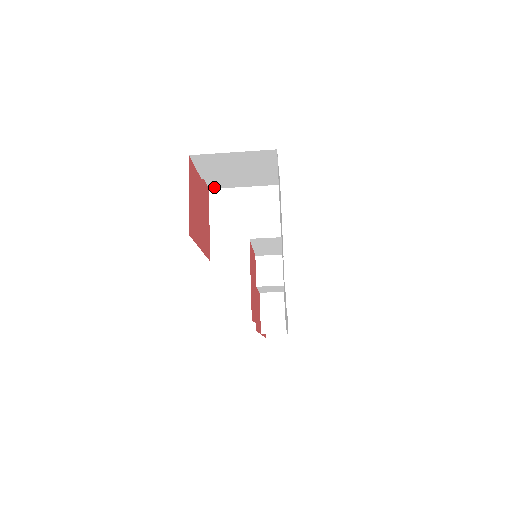
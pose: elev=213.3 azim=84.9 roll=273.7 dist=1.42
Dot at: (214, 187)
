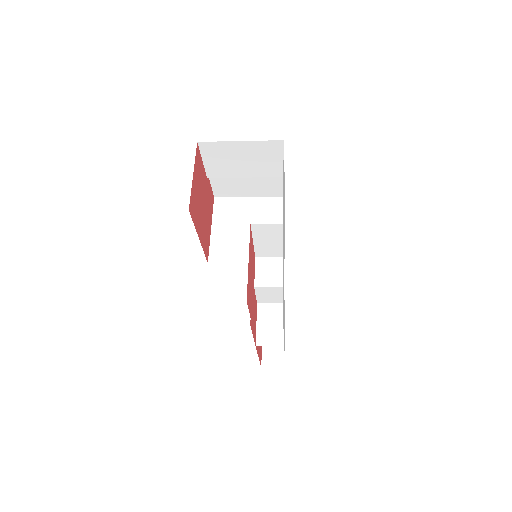
Dot at: (219, 195)
